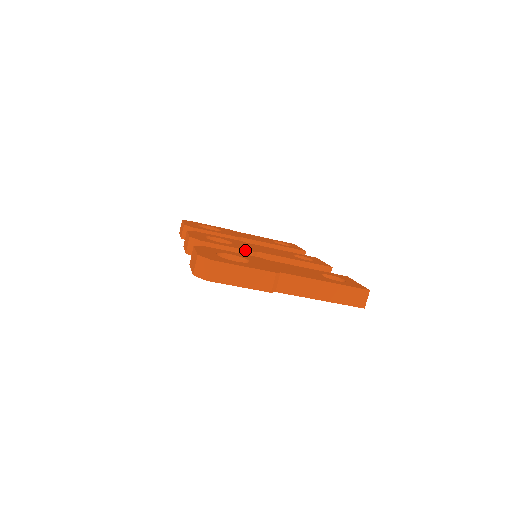
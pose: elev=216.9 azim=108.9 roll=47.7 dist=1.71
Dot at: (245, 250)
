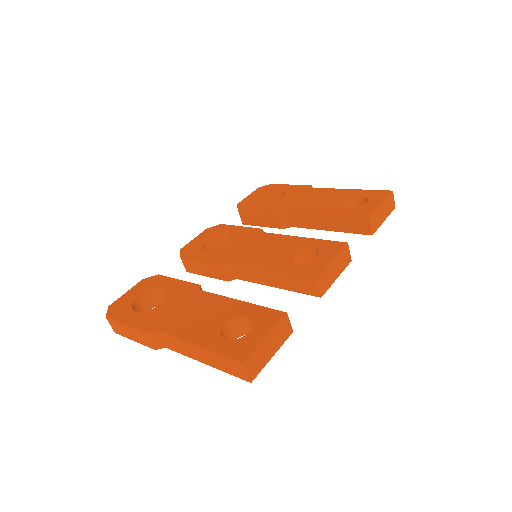
Dot at: (215, 264)
